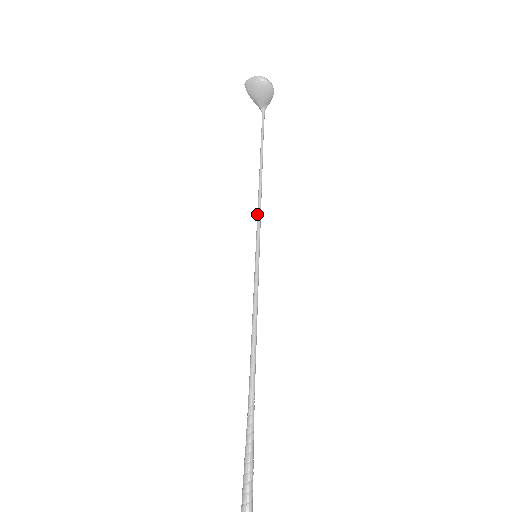
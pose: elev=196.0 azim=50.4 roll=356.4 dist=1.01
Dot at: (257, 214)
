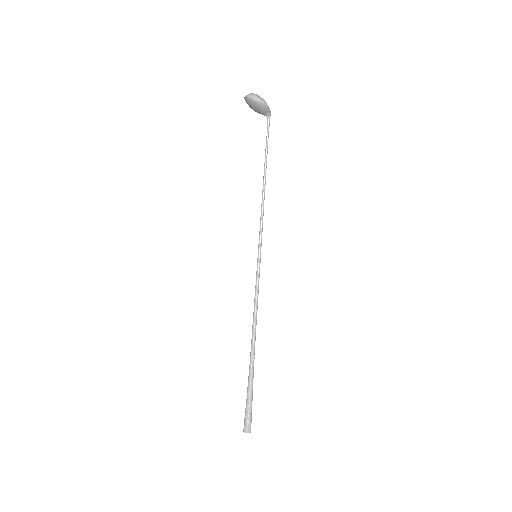
Dot at: (260, 219)
